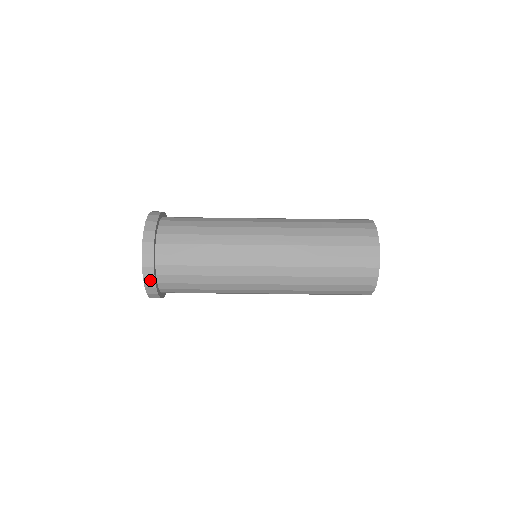
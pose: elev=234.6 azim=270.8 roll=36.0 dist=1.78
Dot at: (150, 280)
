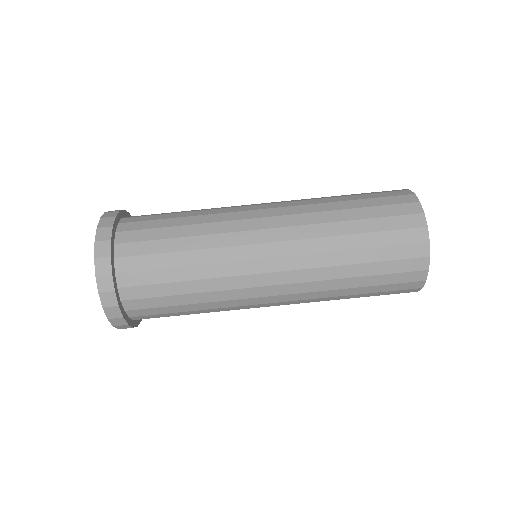
Dot at: (104, 244)
